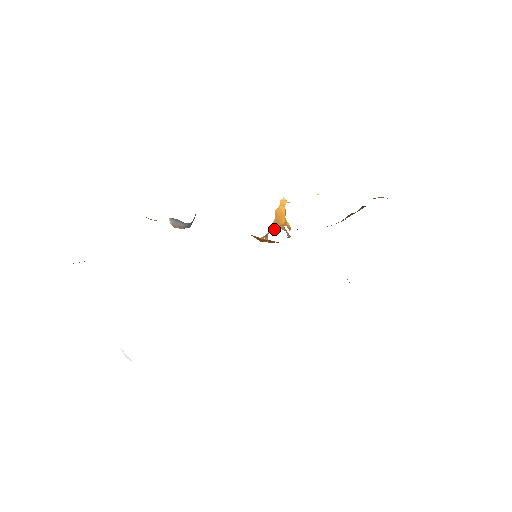
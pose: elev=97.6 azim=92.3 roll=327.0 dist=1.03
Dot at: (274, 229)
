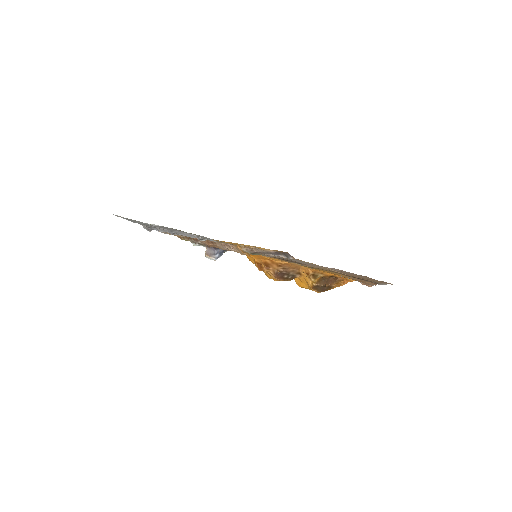
Dot at: occluded
